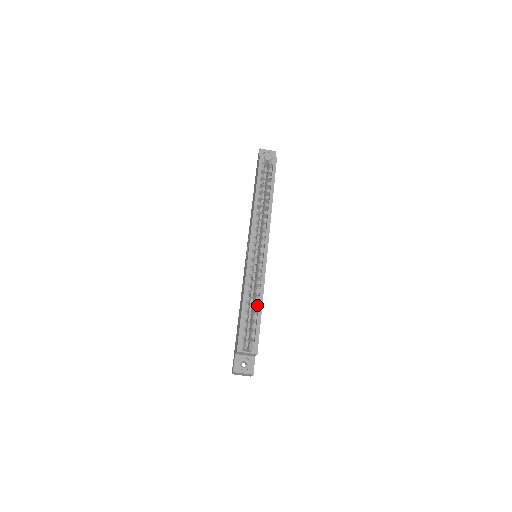
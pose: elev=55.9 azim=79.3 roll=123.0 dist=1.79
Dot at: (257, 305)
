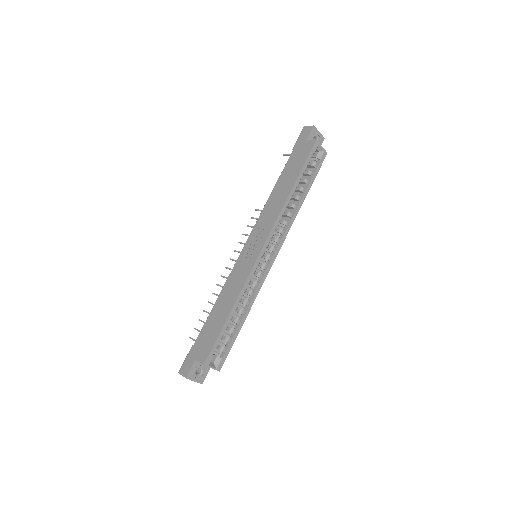
Dot at: (239, 318)
